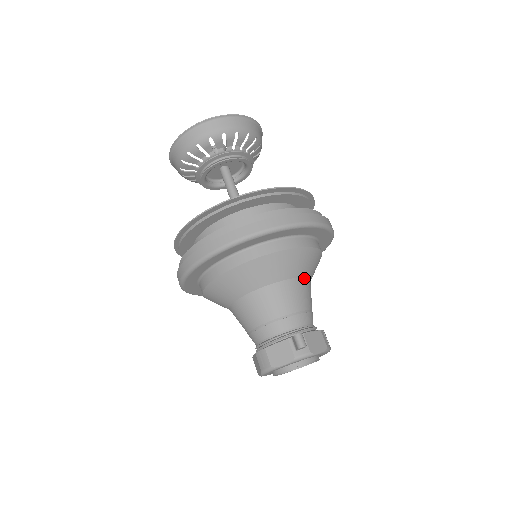
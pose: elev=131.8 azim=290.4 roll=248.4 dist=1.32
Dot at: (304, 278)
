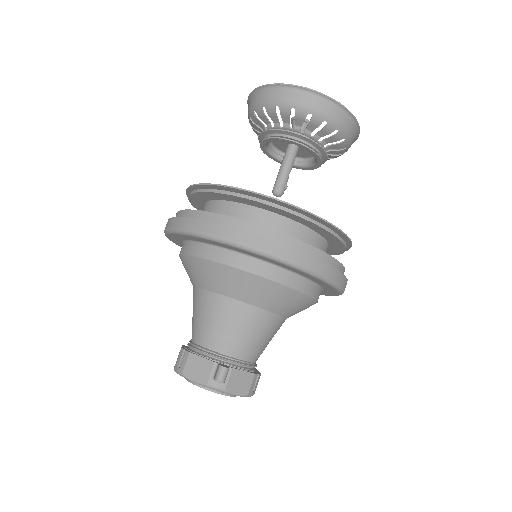
Dot at: (277, 315)
